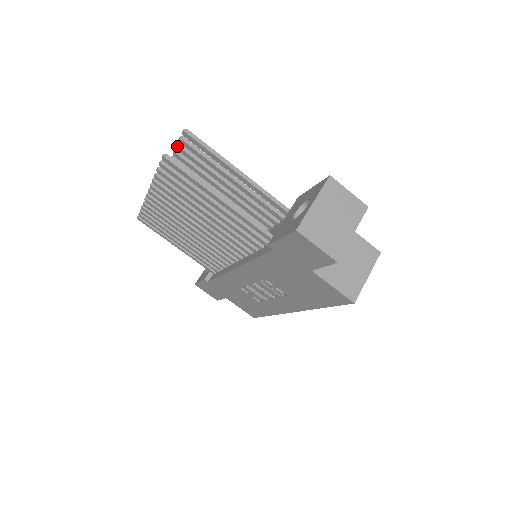
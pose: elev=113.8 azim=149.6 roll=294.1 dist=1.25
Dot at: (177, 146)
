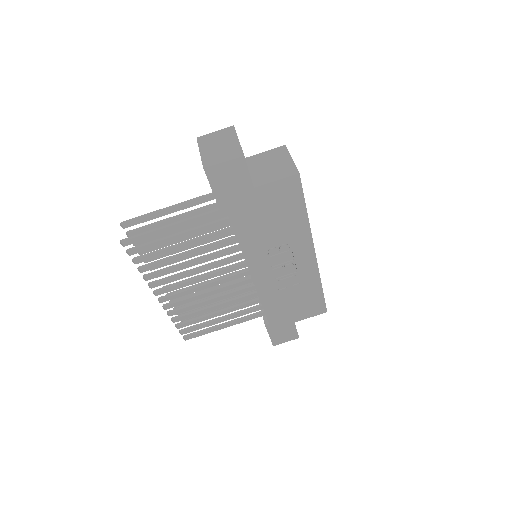
Dot at: occluded
